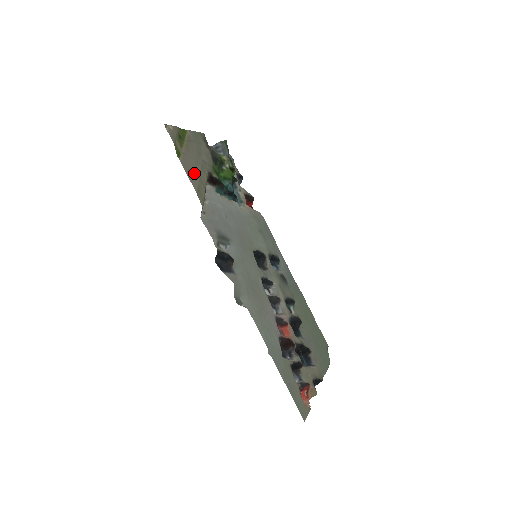
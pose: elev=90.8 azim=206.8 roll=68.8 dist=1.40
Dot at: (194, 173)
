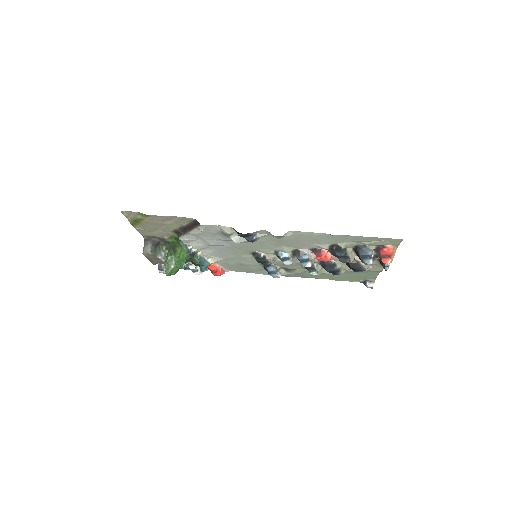
Dot at: (167, 220)
